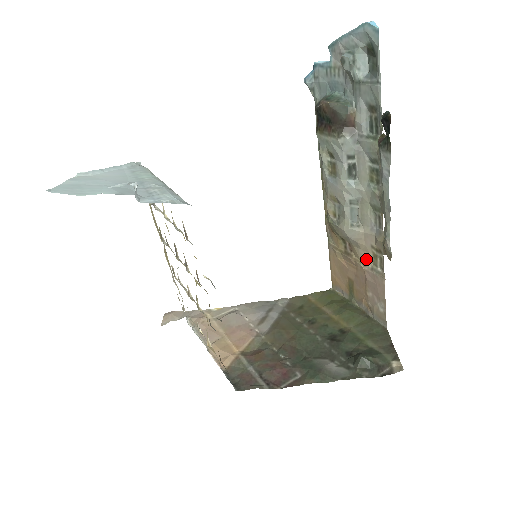
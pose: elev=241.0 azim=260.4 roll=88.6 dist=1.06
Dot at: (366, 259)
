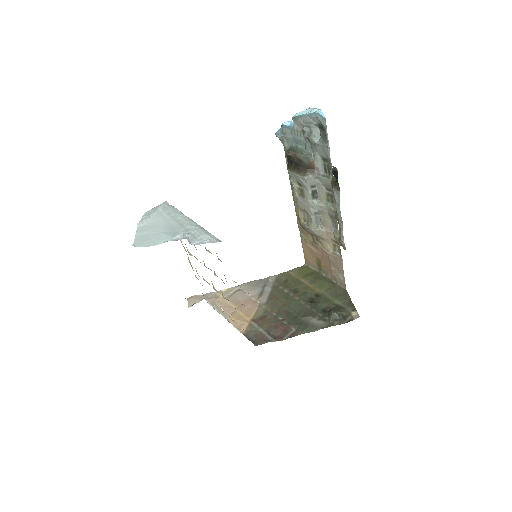
Dot at: (328, 247)
